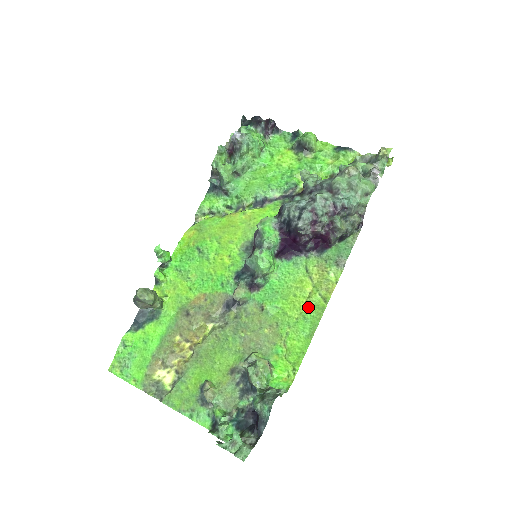
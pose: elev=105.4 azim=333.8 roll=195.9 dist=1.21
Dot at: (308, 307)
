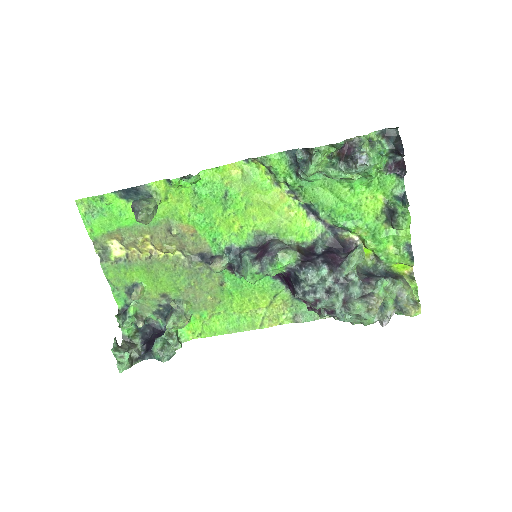
Dot at: (248, 316)
